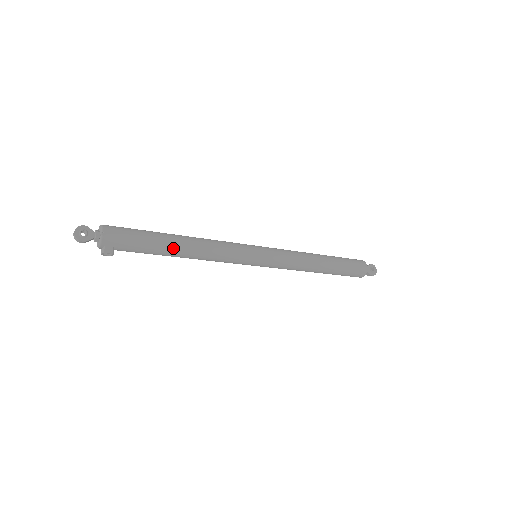
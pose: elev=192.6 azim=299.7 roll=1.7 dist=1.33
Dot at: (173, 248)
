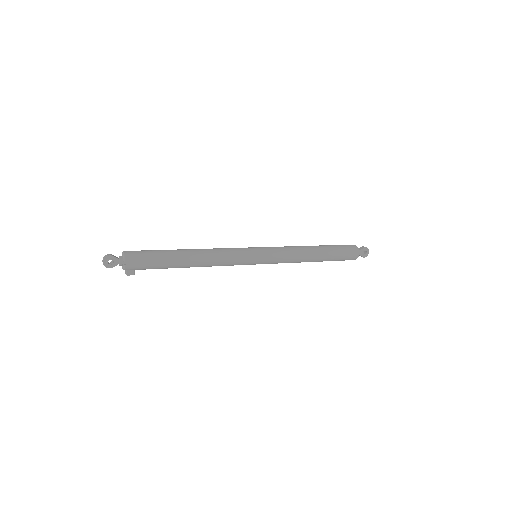
Dot at: (183, 265)
